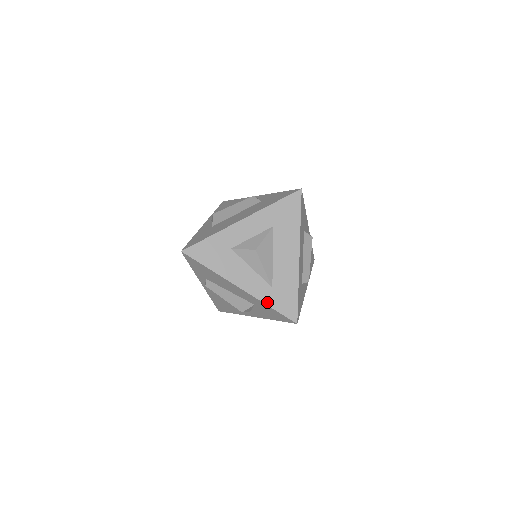
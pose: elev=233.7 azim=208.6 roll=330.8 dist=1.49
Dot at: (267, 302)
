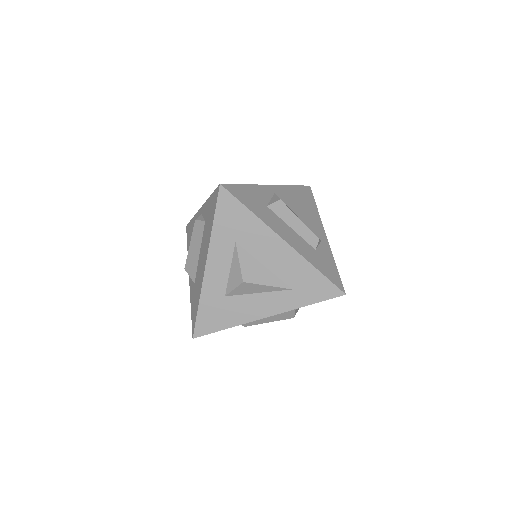
Dot at: (301, 304)
